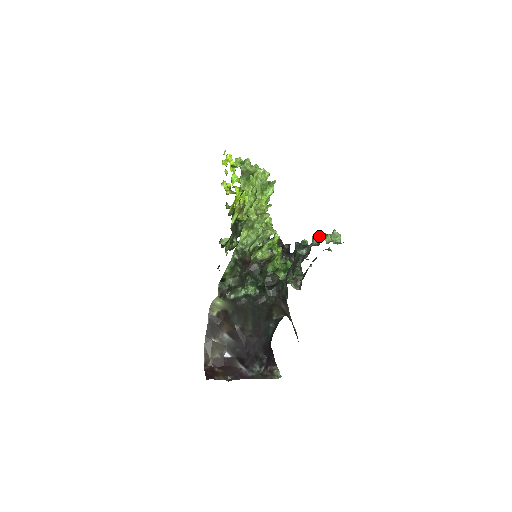
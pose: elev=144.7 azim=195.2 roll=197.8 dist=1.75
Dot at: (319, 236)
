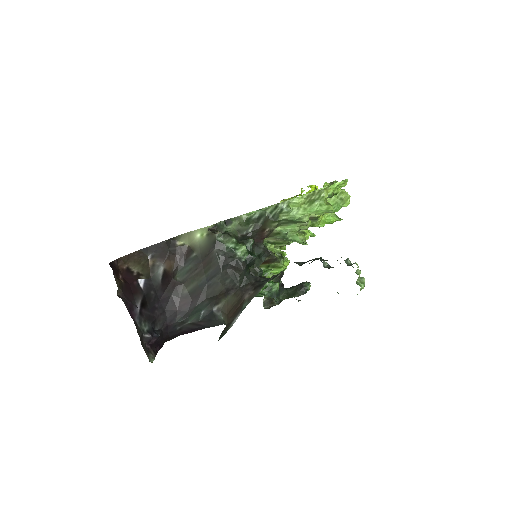
Dot at: occluded
